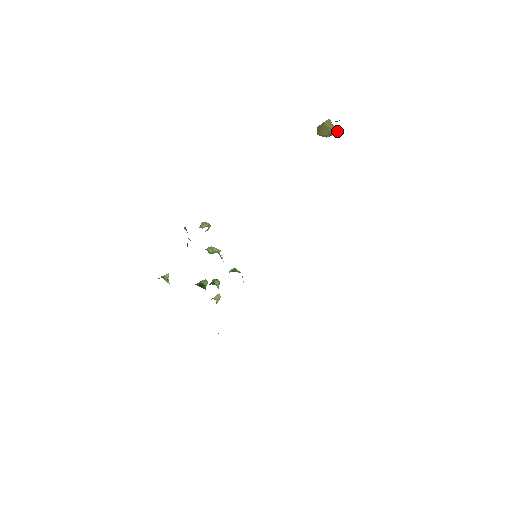
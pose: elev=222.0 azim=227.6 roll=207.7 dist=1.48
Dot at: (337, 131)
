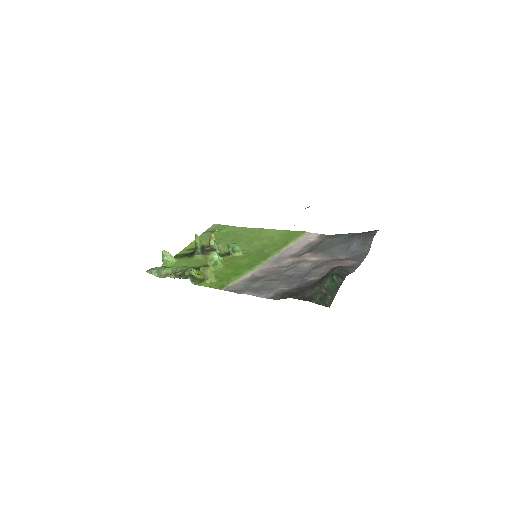
Dot at: occluded
